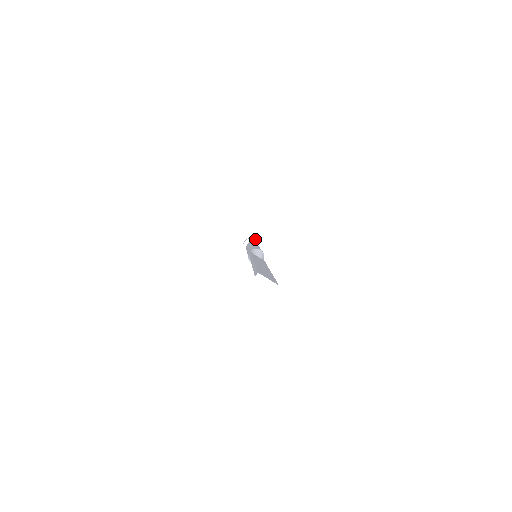
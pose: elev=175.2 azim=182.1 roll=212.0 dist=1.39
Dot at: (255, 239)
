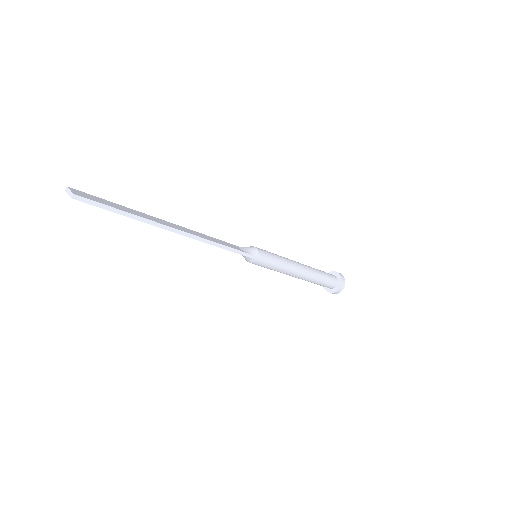
Dot at: (335, 272)
